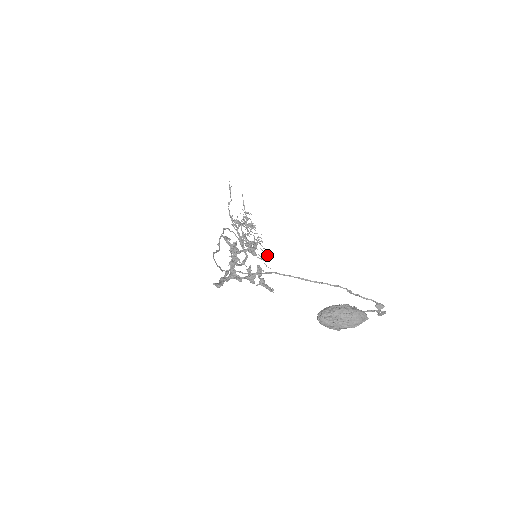
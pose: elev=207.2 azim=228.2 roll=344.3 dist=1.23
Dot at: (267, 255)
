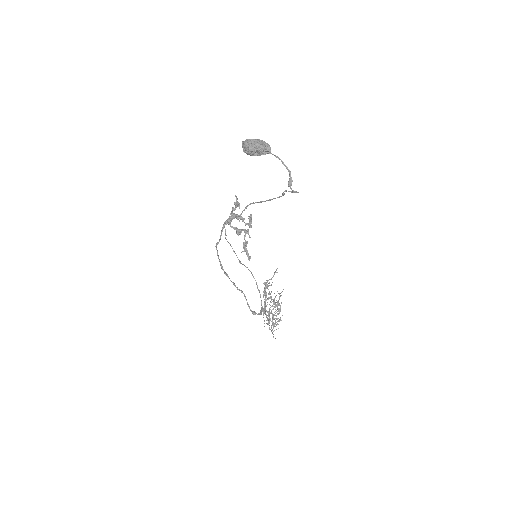
Dot at: (278, 328)
